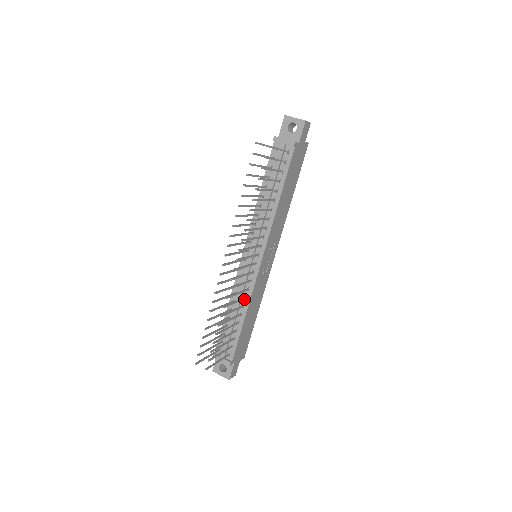
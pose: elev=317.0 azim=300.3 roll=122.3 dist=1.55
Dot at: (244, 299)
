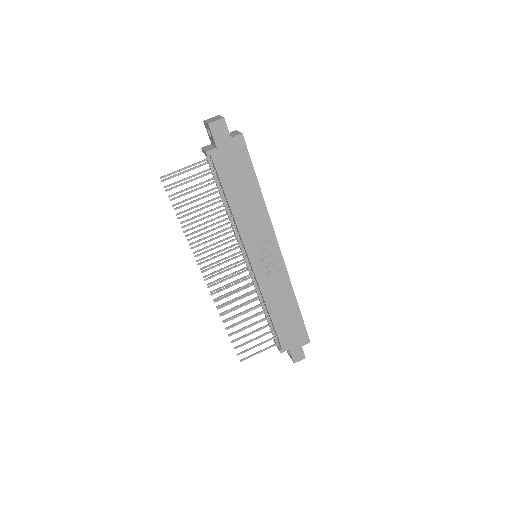
Dot at: (262, 297)
